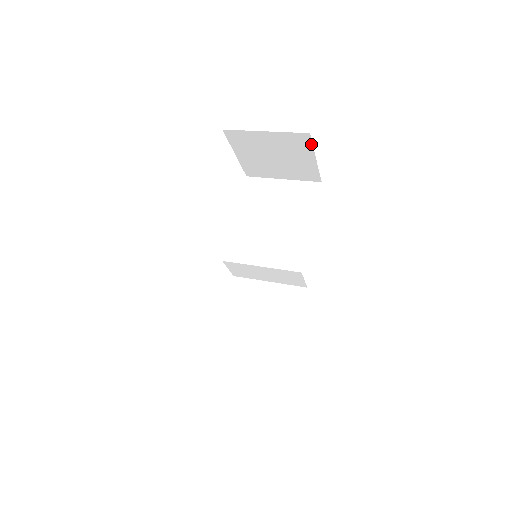
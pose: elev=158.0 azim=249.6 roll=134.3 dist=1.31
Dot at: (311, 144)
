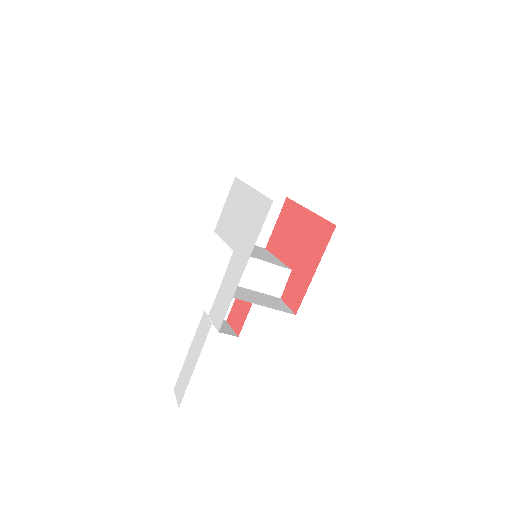
Dot at: (281, 207)
